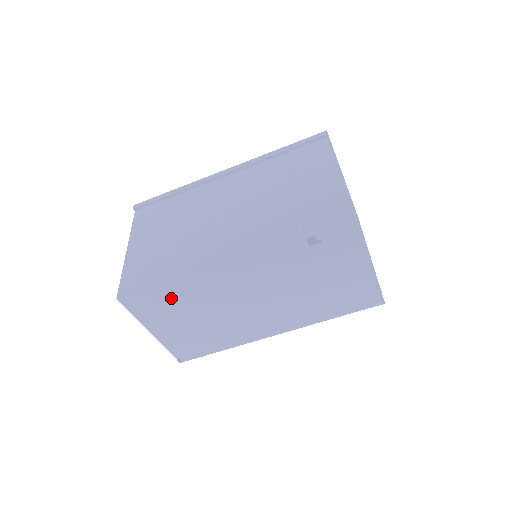
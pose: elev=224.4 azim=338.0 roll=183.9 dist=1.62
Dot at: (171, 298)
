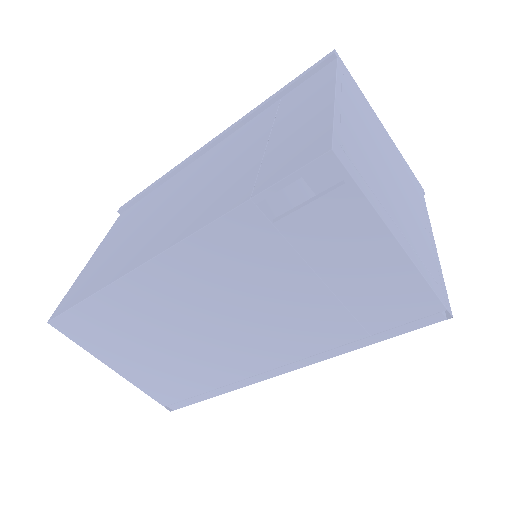
Dot at: (110, 319)
